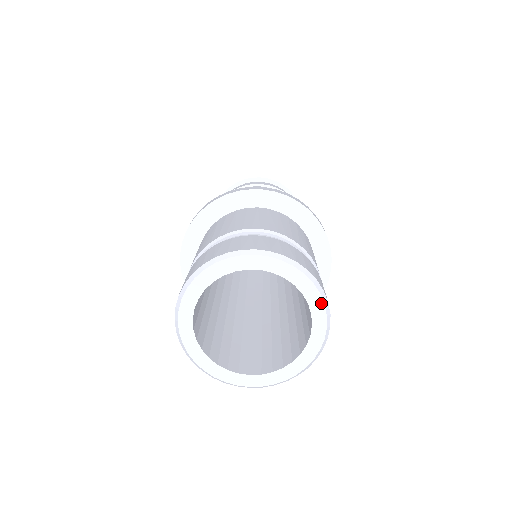
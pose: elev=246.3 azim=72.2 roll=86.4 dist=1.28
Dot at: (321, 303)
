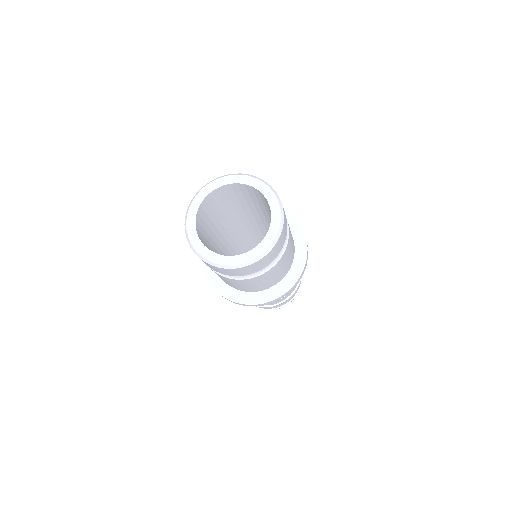
Dot at: (271, 192)
